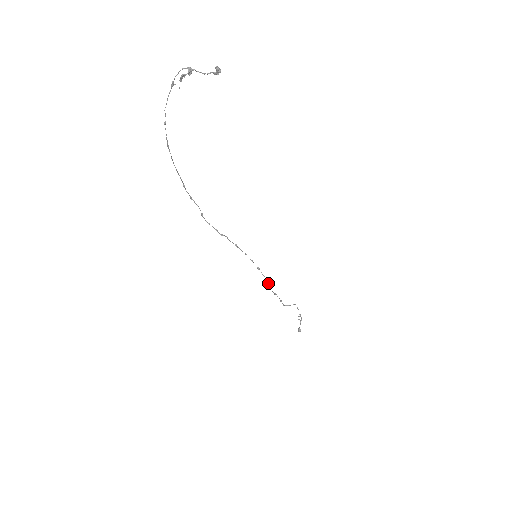
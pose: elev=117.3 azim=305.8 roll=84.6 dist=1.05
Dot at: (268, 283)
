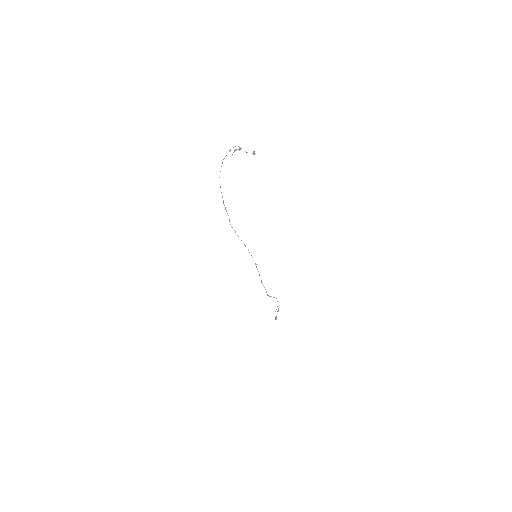
Dot at: occluded
